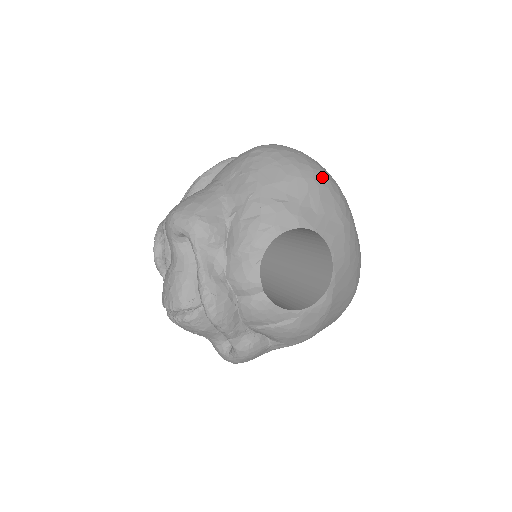
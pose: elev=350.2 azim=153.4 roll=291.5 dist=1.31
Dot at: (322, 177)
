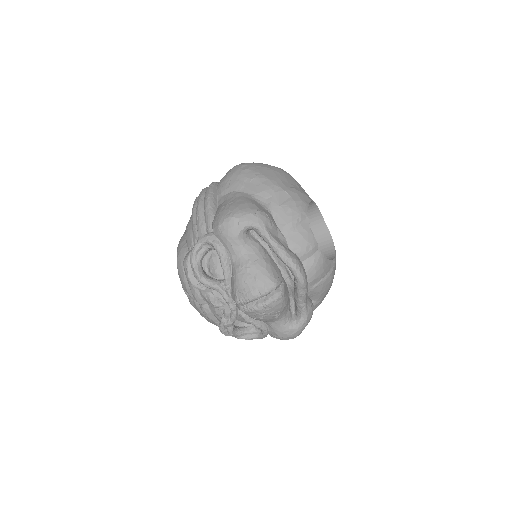
Dot at: occluded
